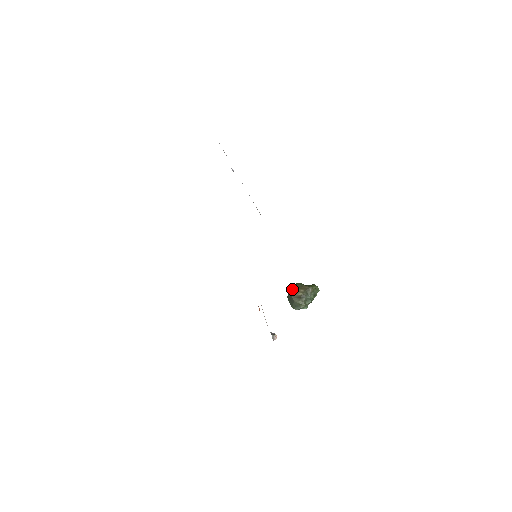
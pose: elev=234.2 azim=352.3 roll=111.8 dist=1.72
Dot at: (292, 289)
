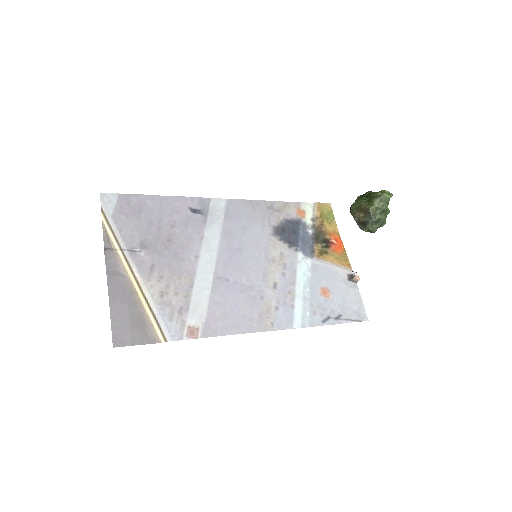
Dot at: (351, 214)
